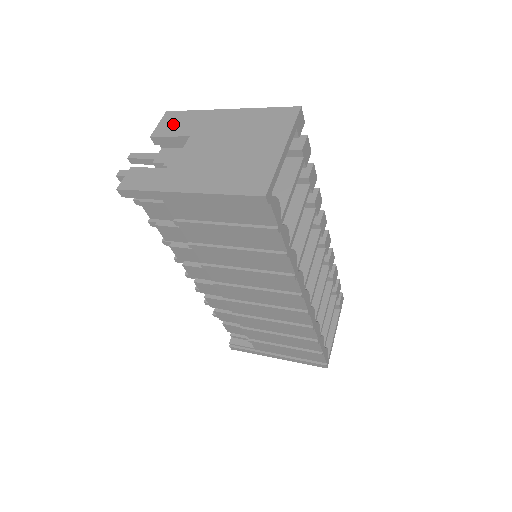
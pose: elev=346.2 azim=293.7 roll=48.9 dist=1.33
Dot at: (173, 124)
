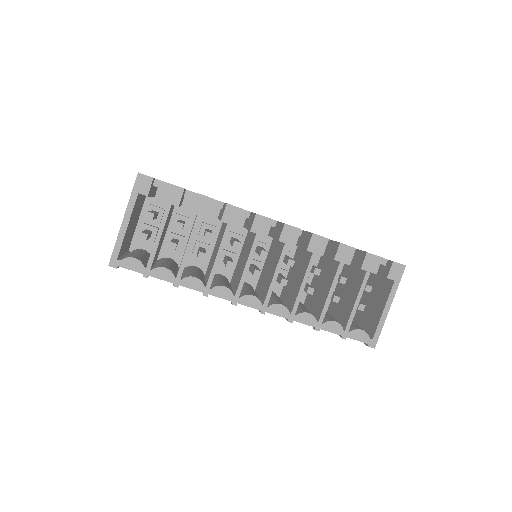
Dot at: occluded
